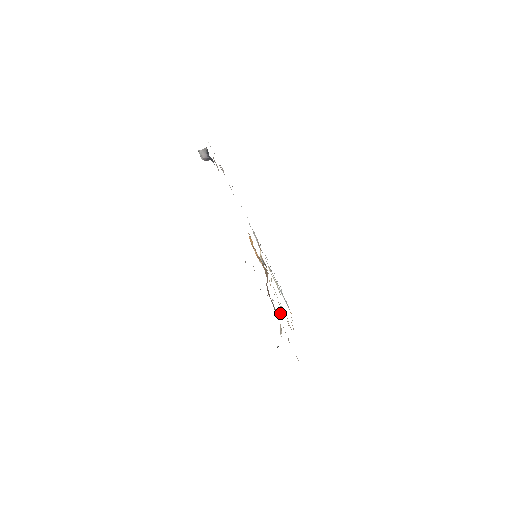
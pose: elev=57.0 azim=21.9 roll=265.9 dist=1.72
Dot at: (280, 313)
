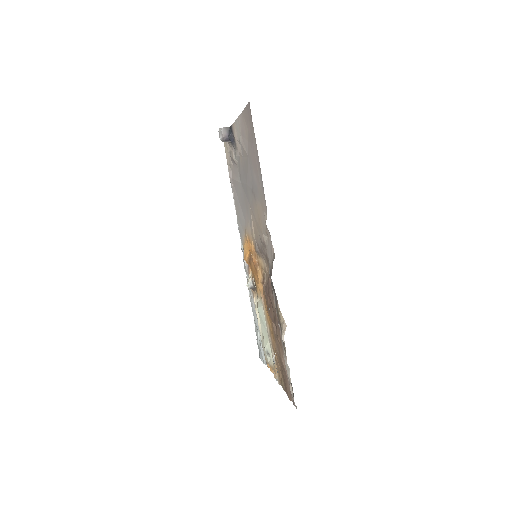
Dot at: (274, 329)
